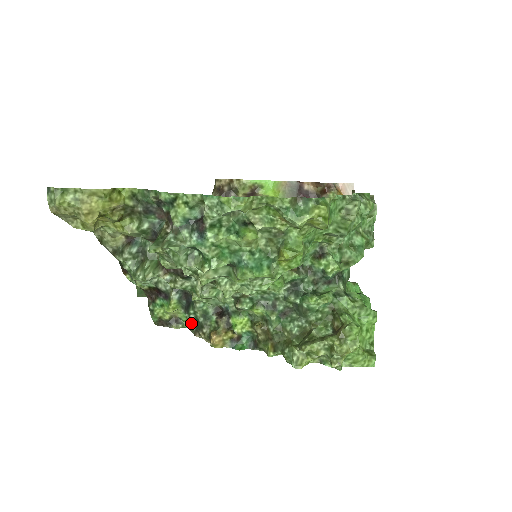
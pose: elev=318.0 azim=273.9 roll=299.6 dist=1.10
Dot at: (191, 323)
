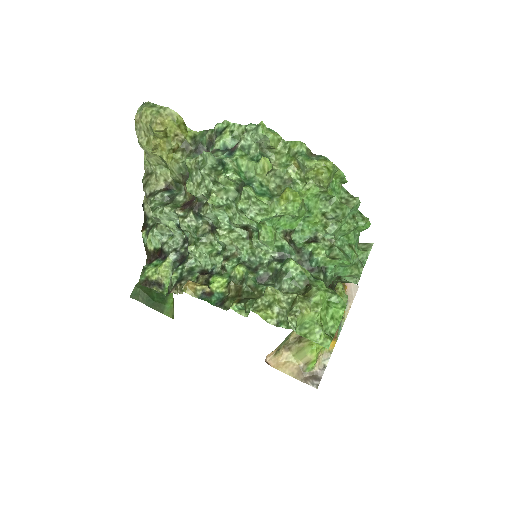
Dot at: (174, 276)
